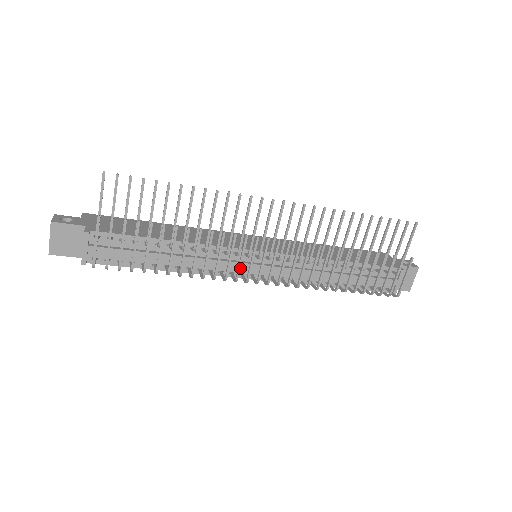
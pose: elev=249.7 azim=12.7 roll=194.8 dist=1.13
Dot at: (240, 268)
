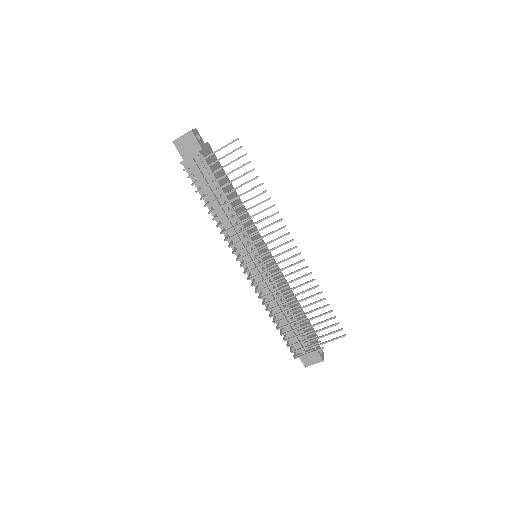
Dot at: occluded
